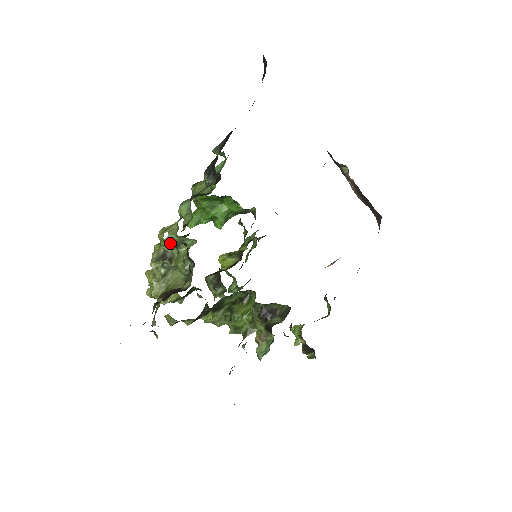
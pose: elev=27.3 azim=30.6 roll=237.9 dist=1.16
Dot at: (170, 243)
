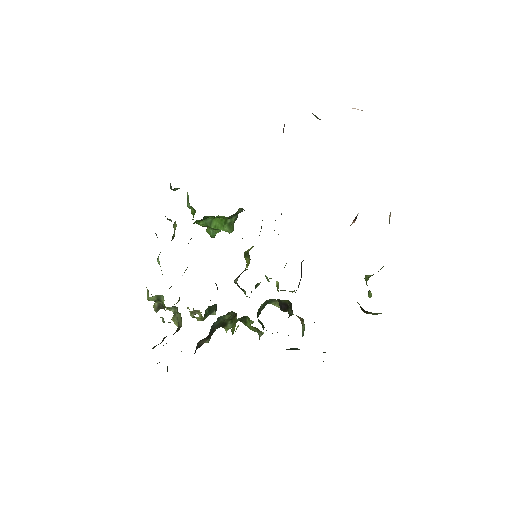
Dot at: occluded
